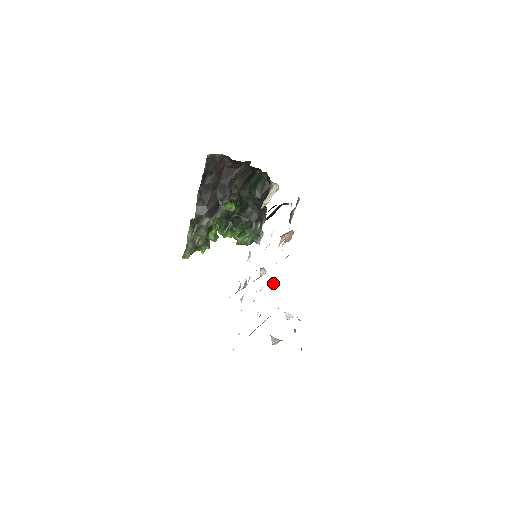
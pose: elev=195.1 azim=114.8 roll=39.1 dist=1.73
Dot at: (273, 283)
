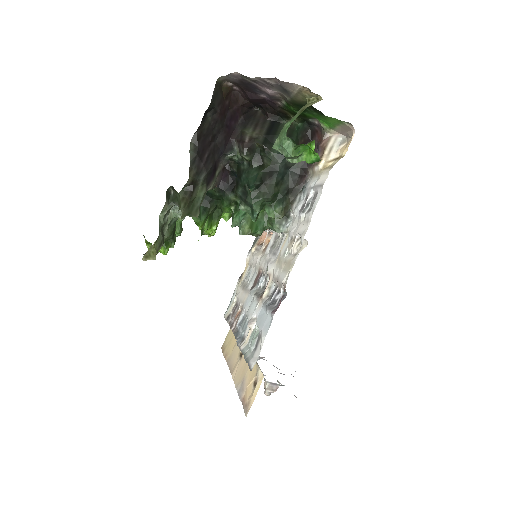
Dot at: occluded
